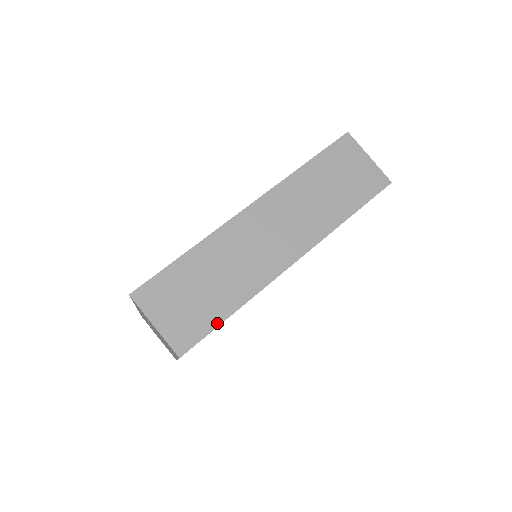
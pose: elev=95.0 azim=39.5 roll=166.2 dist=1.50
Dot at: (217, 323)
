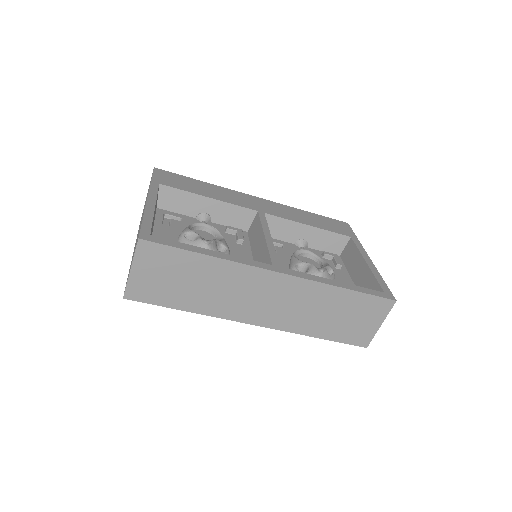
Dot at: (168, 305)
